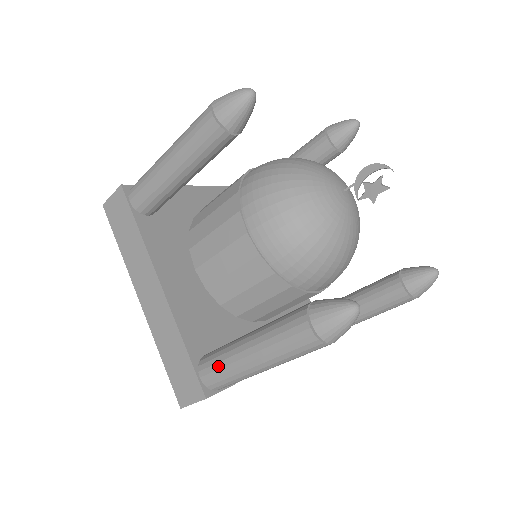
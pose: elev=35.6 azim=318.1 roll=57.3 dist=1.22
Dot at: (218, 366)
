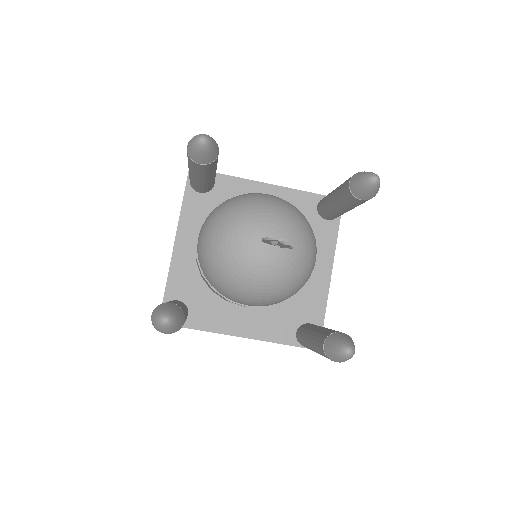
Dot at: occluded
